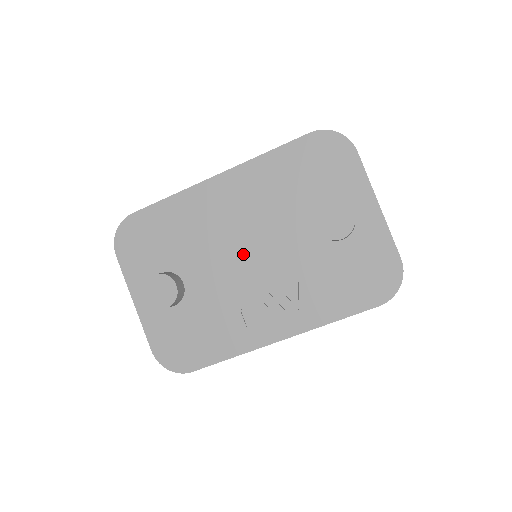
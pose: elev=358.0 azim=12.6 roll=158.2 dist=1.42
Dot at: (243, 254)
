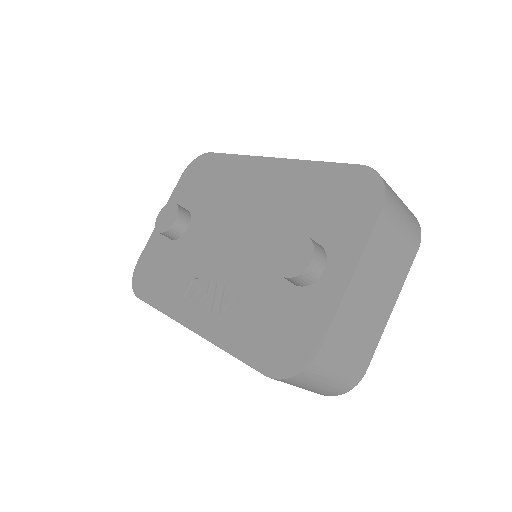
Dot at: (232, 236)
